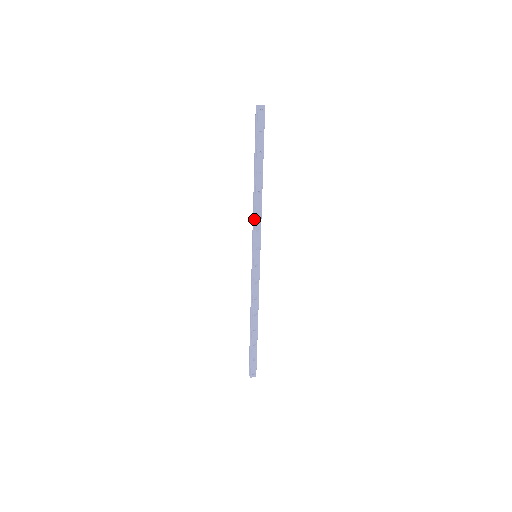
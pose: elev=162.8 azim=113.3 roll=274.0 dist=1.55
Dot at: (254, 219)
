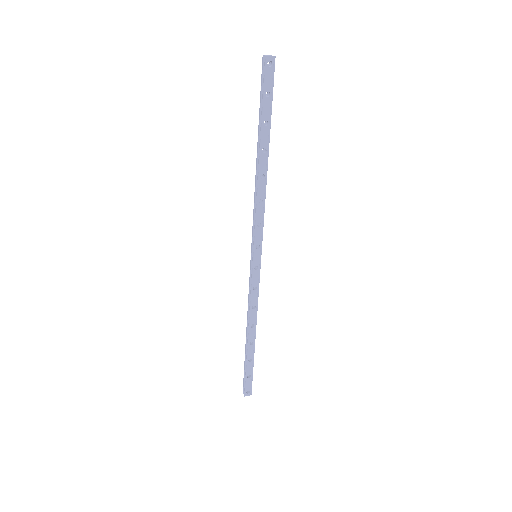
Dot at: (255, 210)
